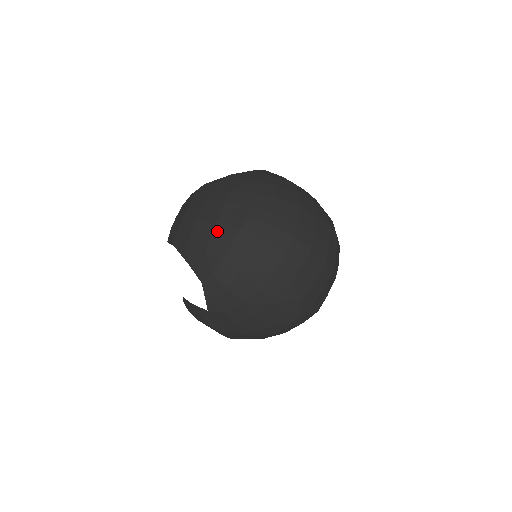
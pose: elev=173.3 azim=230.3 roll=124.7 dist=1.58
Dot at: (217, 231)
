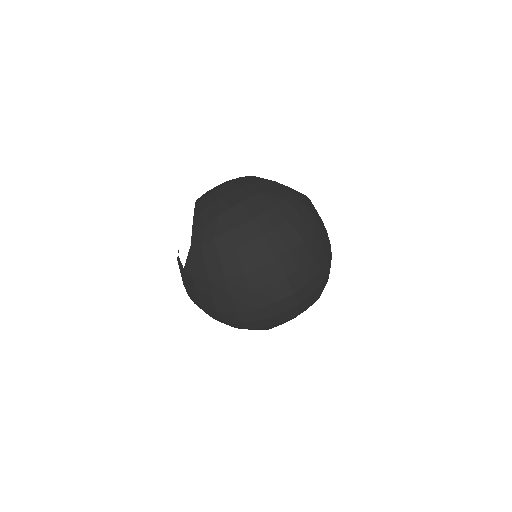
Dot at: (226, 215)
